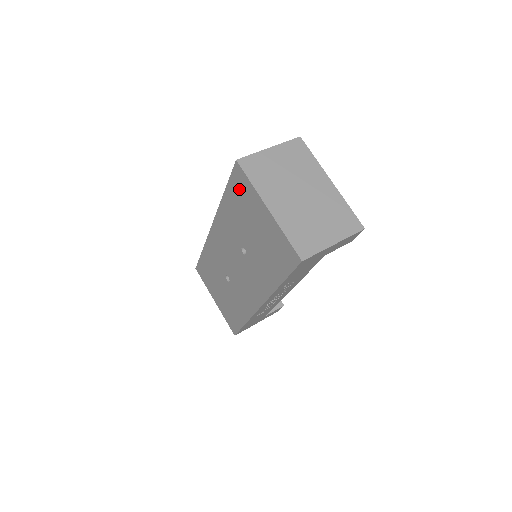
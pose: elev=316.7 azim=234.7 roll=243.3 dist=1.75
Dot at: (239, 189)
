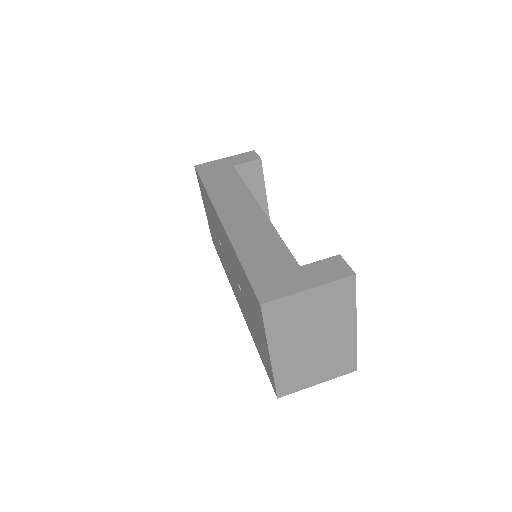
Dot at: (253, 300)
